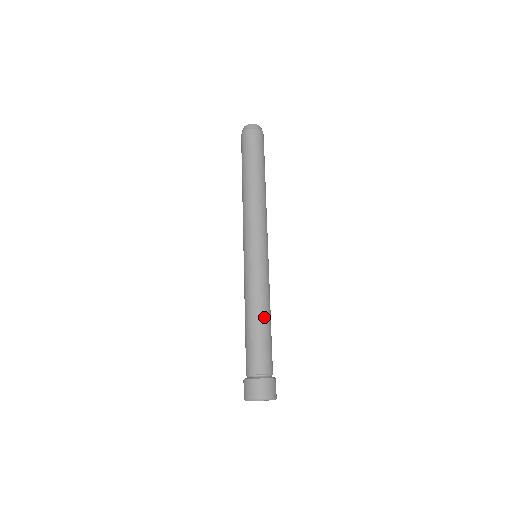
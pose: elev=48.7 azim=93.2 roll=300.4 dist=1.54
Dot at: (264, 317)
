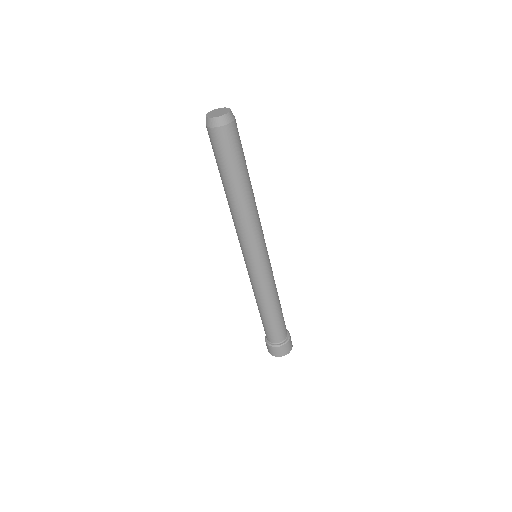
Dot at: (272, 309)
